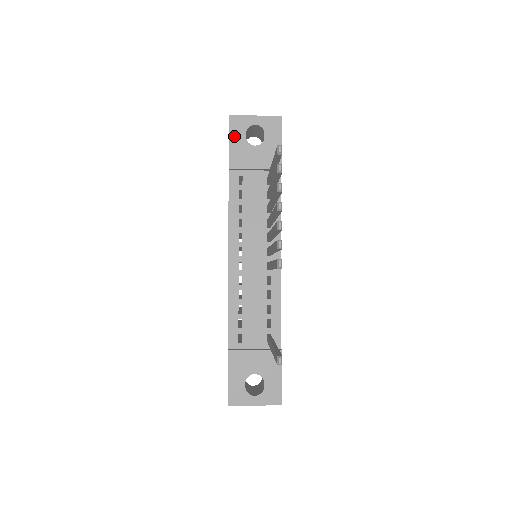
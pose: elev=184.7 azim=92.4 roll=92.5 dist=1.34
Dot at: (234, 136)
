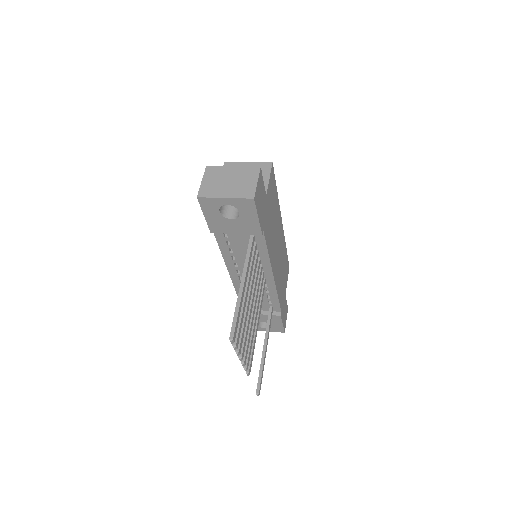
Dot at: (208, 212)
